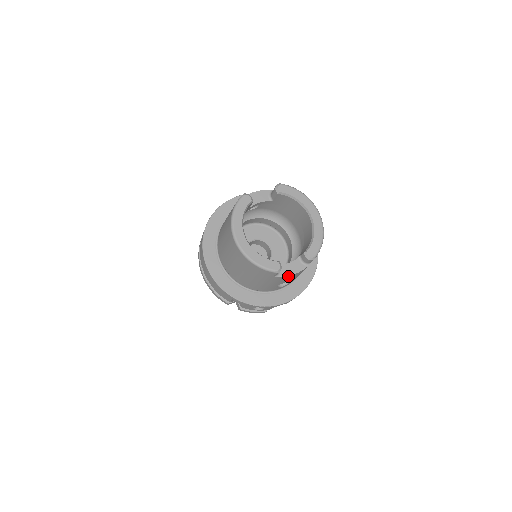
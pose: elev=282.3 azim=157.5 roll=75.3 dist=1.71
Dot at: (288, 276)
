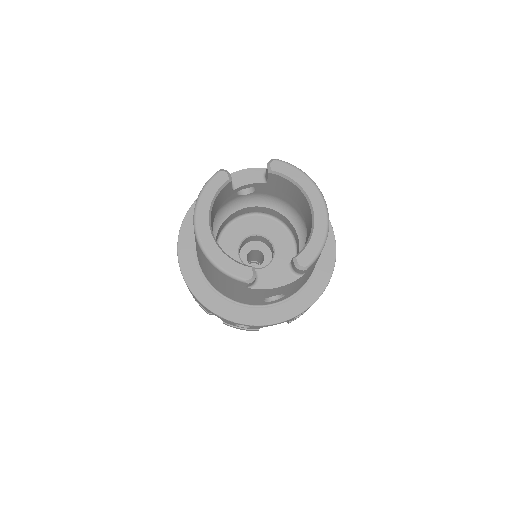
Dot at: (269, 289)
